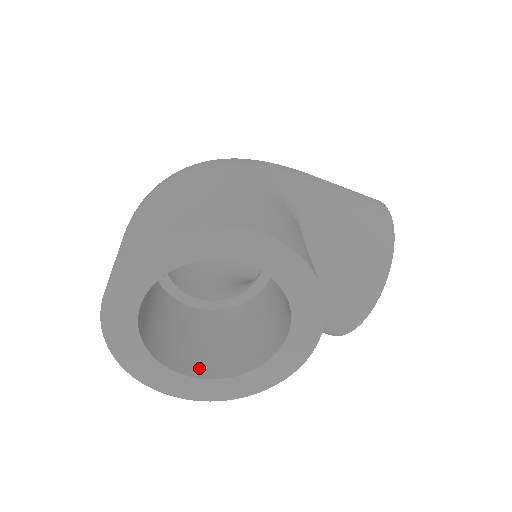
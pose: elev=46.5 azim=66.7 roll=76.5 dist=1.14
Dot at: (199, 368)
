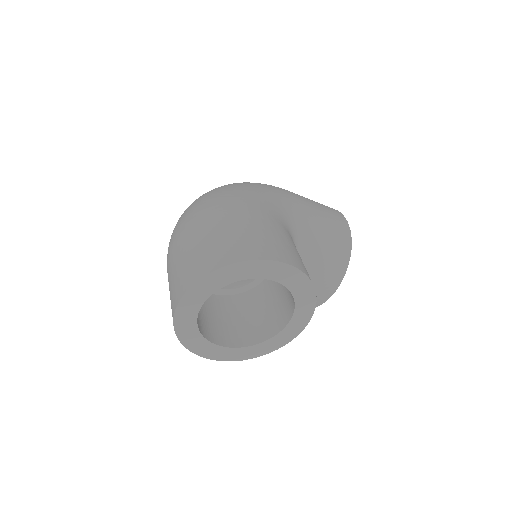
Dot at: (227, 340)
